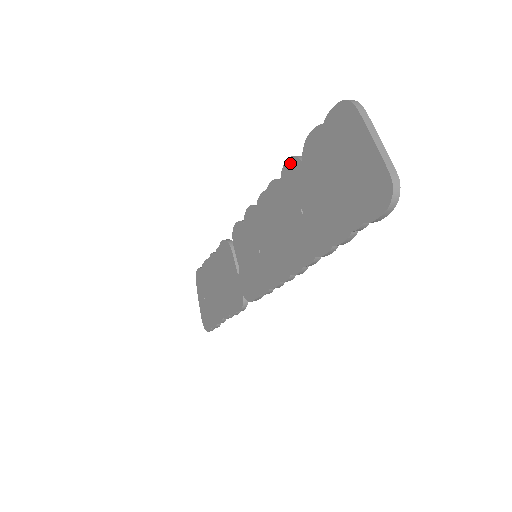
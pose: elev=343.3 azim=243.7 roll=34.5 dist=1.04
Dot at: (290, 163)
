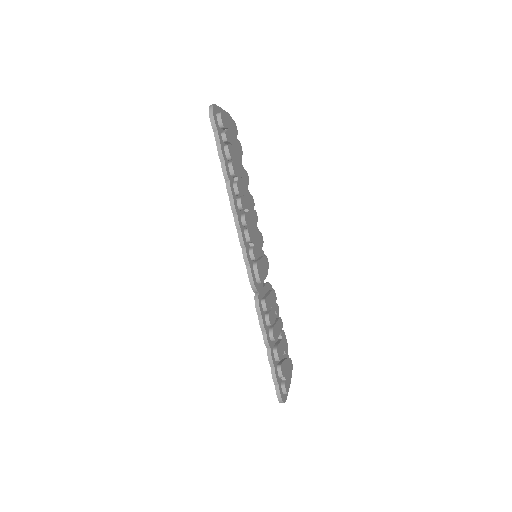
Dot at: occluded
